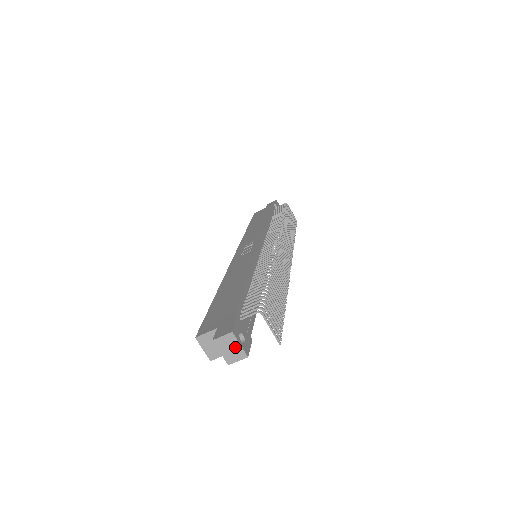
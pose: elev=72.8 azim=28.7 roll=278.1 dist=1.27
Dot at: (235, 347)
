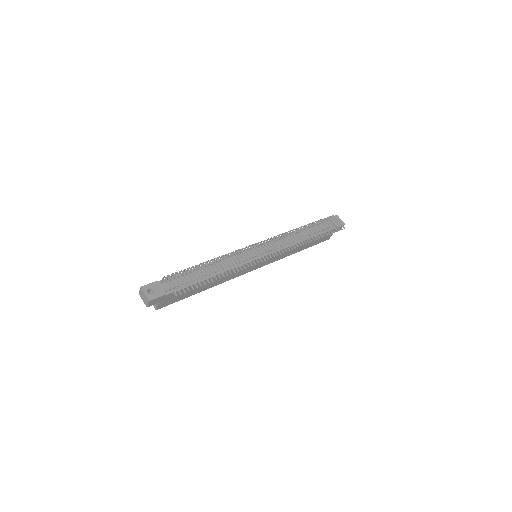
Dot at: (144, 296)
